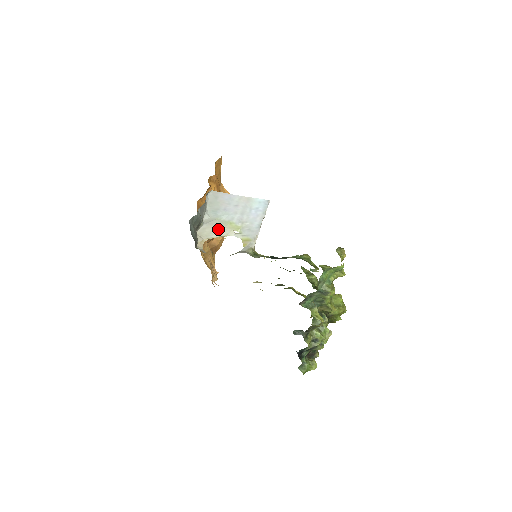
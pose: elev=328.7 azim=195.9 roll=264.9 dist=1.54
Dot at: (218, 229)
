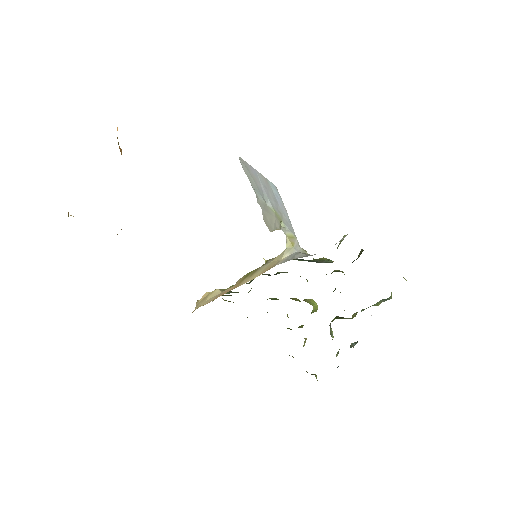
Dot at: (274, 218)
